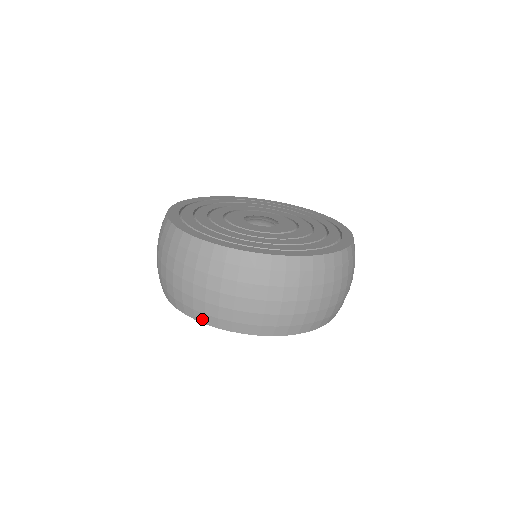
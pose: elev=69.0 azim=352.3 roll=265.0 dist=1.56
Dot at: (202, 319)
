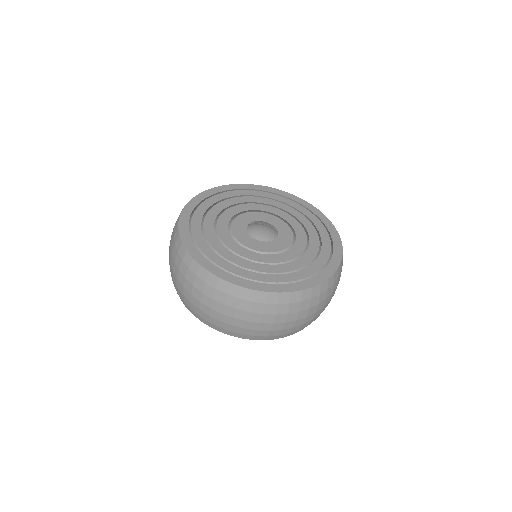
Dot at: occluded
